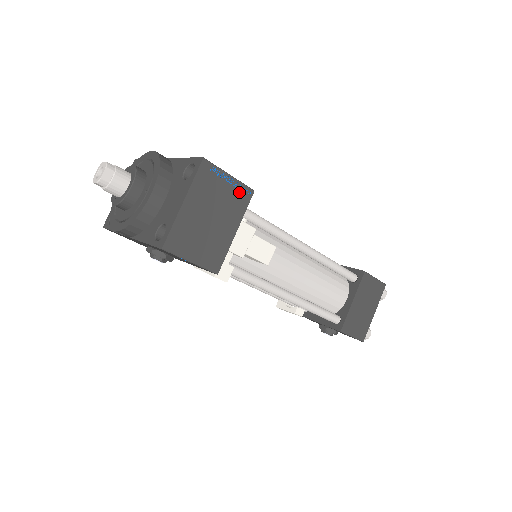
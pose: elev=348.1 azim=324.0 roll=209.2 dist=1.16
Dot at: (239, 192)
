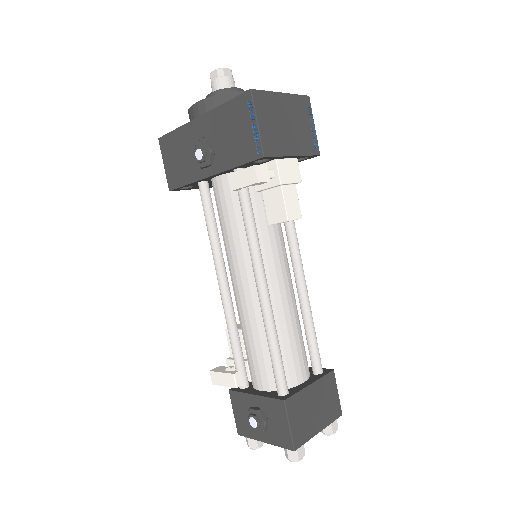
Dot at: (312, 141)
